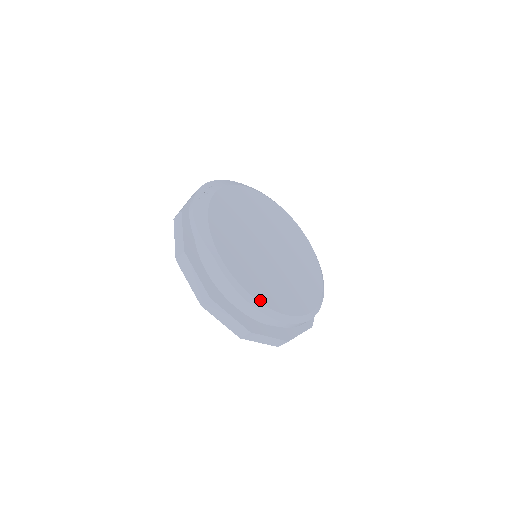
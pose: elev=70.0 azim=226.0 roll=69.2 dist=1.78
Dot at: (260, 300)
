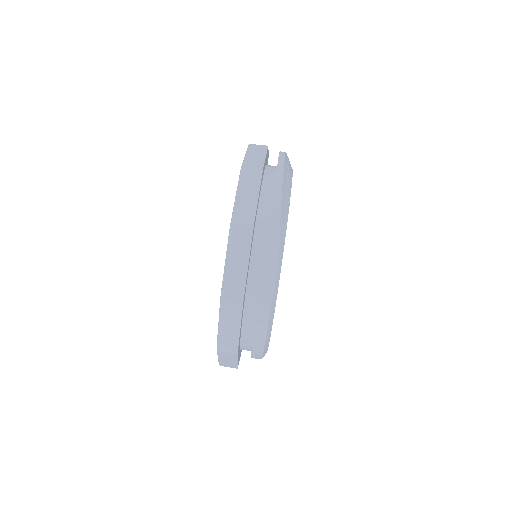
Dot at: occluded
